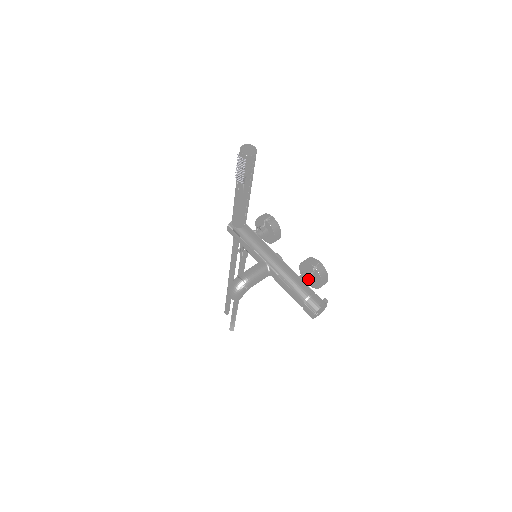
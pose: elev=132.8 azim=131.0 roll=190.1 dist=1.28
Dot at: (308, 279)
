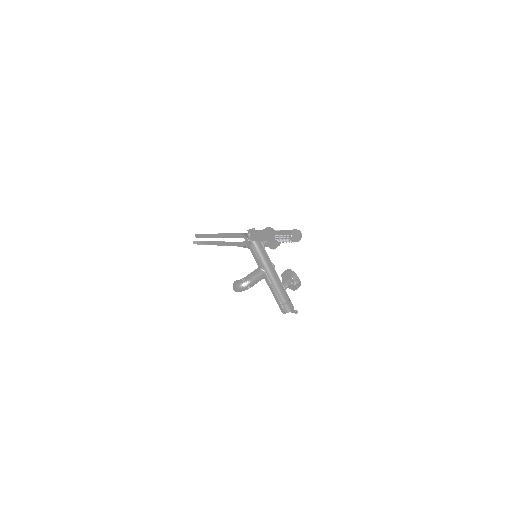
Dot at: (288, 287)
